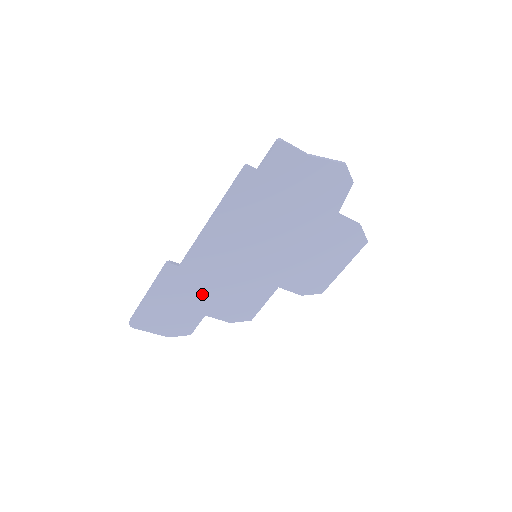
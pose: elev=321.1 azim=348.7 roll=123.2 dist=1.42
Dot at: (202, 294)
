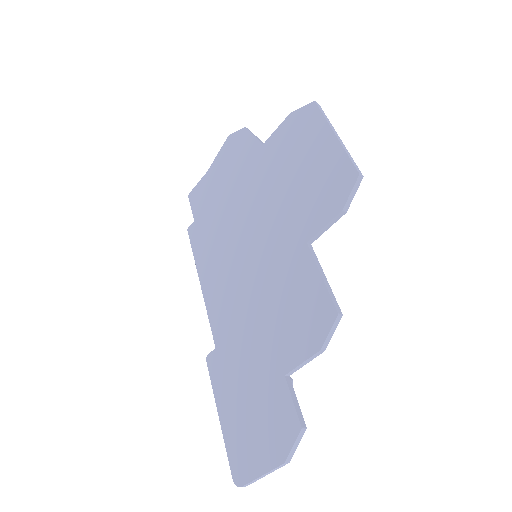
Dot at: (255, 352)
